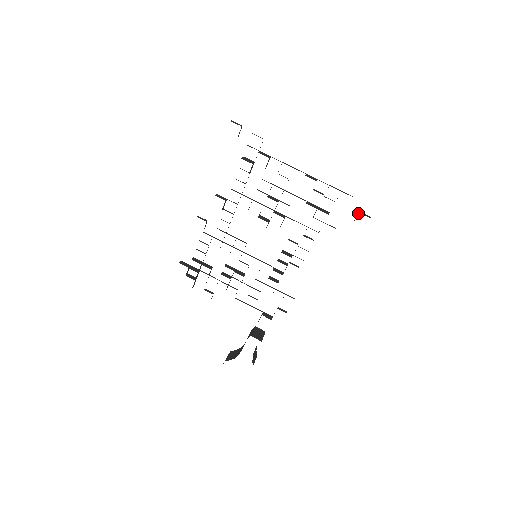
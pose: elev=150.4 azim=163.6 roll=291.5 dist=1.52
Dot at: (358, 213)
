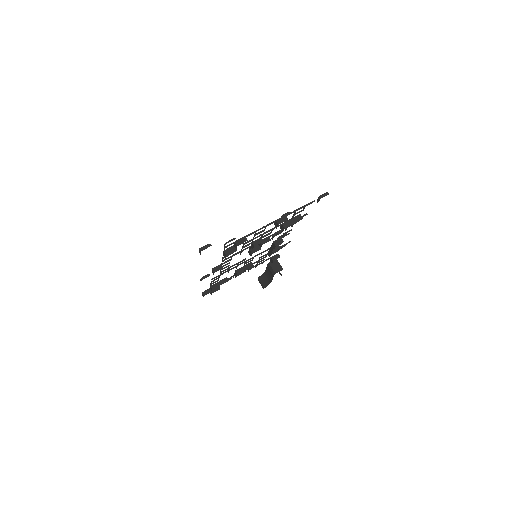
Dot at: (319, 199)
